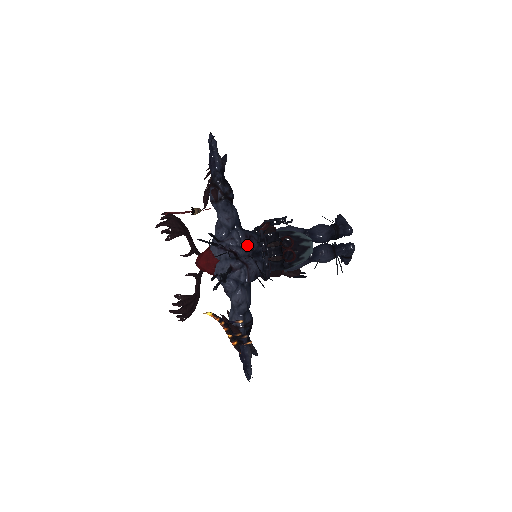
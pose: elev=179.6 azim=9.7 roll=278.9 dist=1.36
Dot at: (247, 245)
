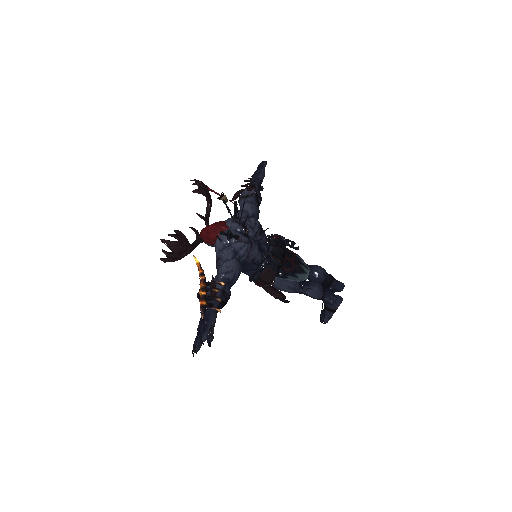
Dot at: (259, 232)
